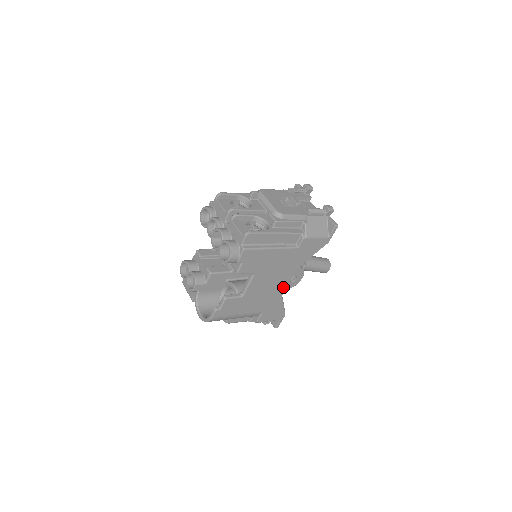
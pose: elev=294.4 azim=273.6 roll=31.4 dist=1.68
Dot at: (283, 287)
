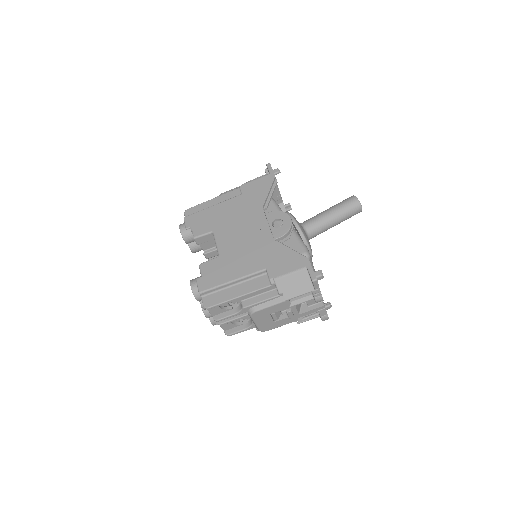
Dot at: occluded
